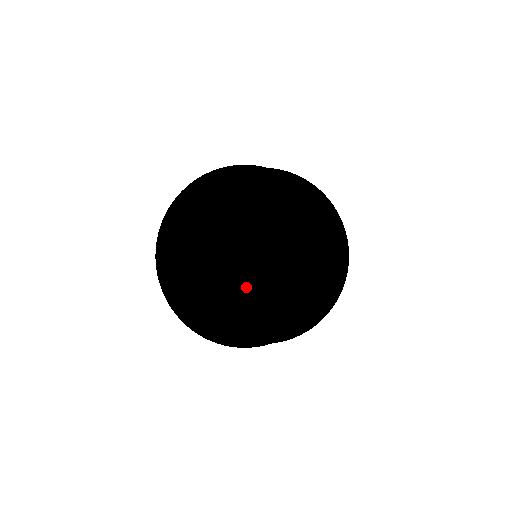
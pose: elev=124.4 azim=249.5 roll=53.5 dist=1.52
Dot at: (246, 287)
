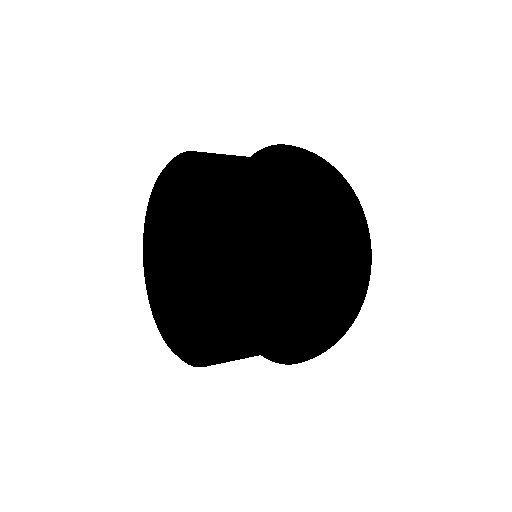
Dot at: occluded
